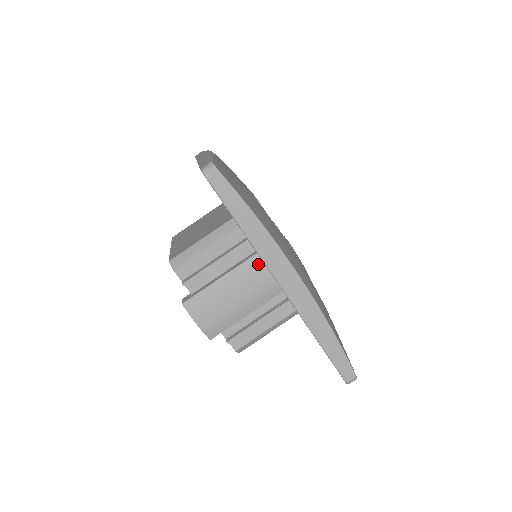
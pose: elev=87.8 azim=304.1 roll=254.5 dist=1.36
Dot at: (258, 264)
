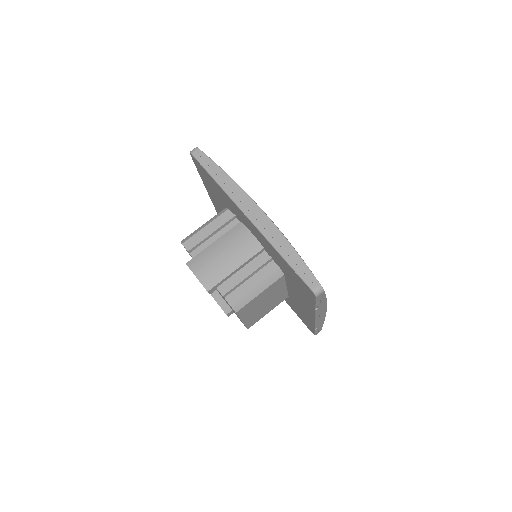
Dot at: (241, 228)
